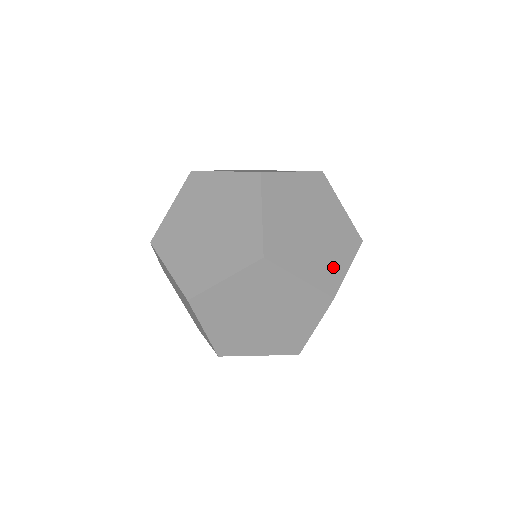
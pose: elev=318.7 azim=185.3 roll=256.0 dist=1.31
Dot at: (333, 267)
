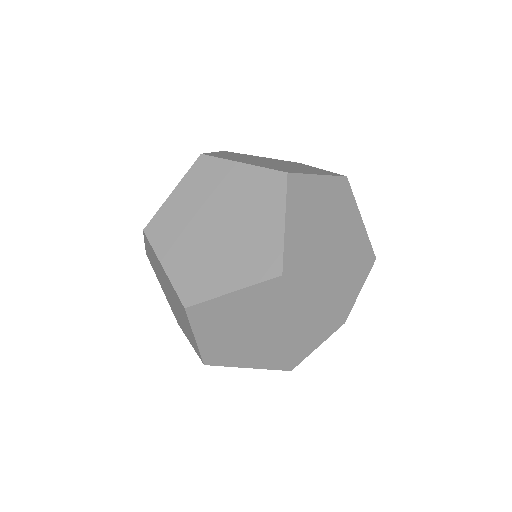
Dot at: (347, 287)
